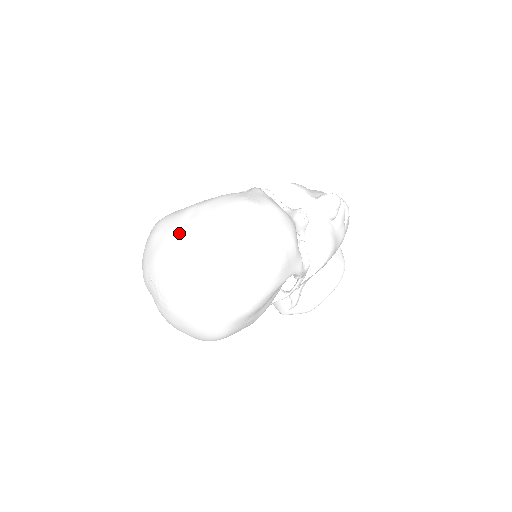
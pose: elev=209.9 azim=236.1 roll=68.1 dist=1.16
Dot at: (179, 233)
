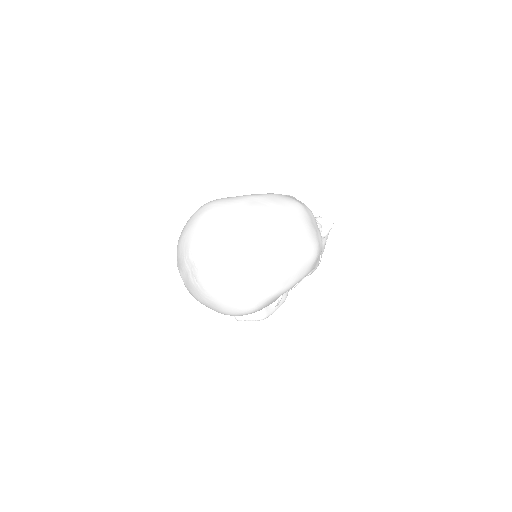
Dot at: (243, 213)
